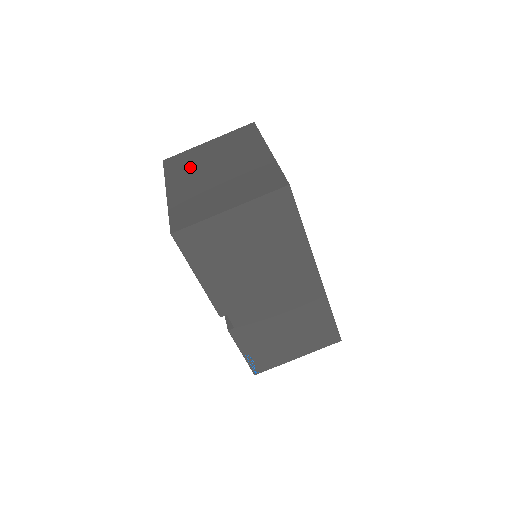
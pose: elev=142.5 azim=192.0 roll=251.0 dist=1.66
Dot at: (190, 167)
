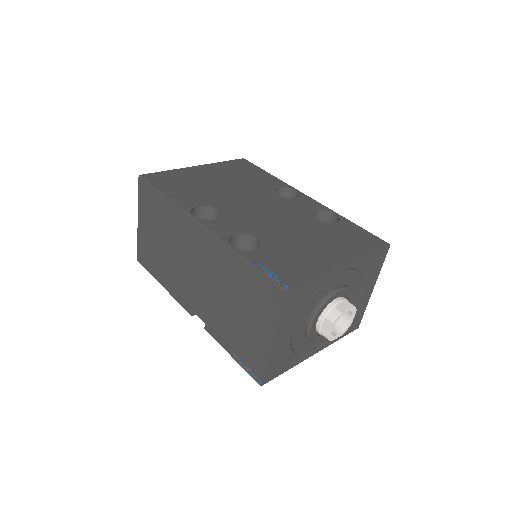
Dot at: occluded
